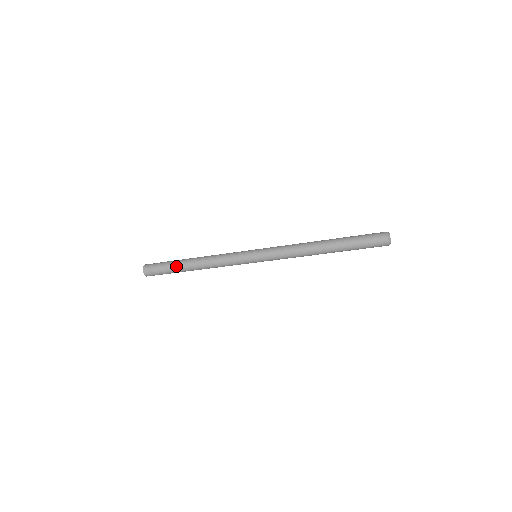
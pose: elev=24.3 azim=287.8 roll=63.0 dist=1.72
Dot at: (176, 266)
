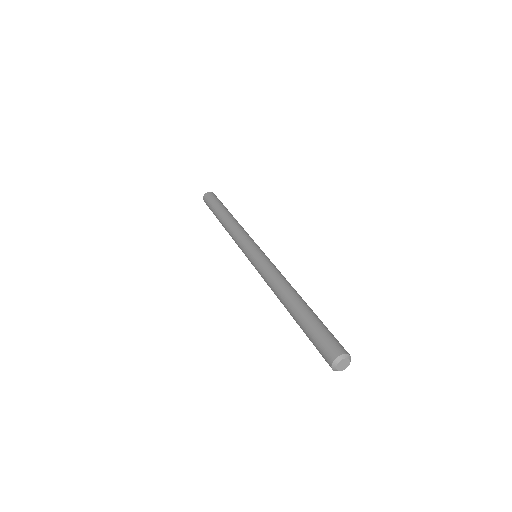
Dot at: (215, 214)
